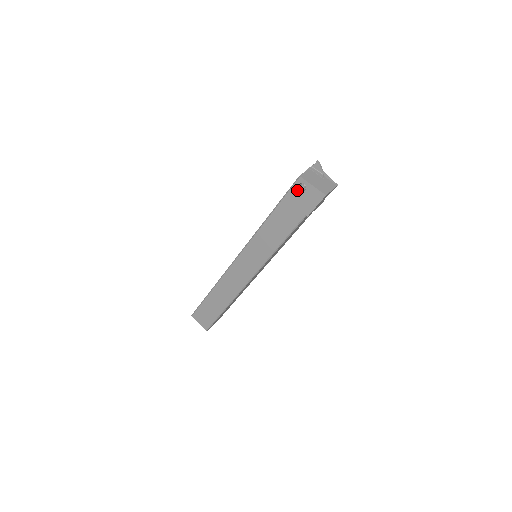
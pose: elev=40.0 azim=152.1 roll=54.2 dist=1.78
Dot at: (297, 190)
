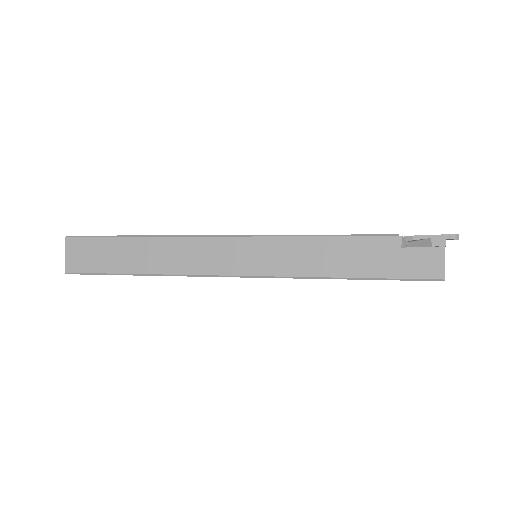
Dot at: occluded
